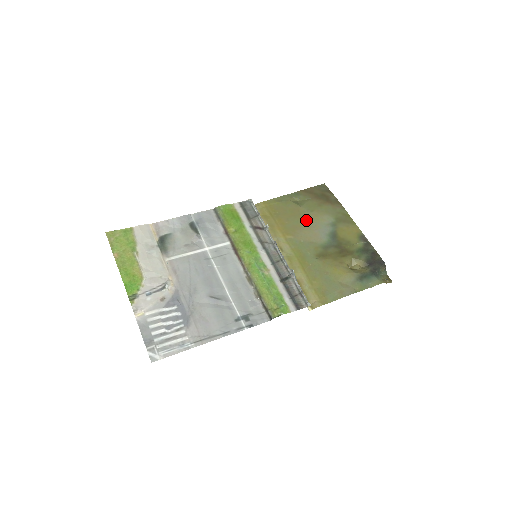
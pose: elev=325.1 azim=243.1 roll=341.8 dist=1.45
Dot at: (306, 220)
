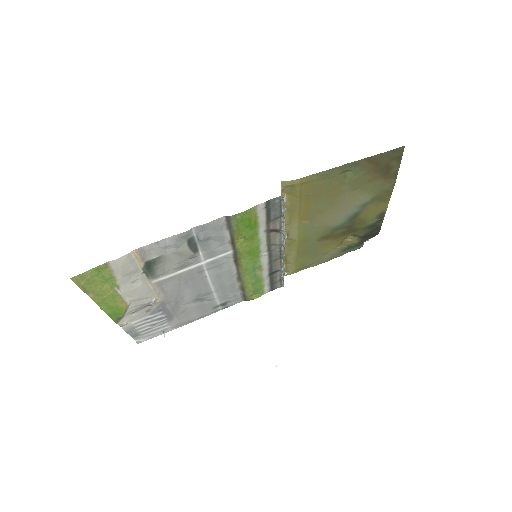
Dot at: (338, 202)
